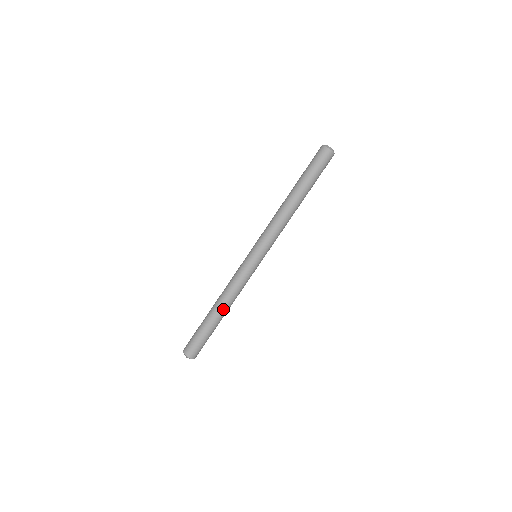
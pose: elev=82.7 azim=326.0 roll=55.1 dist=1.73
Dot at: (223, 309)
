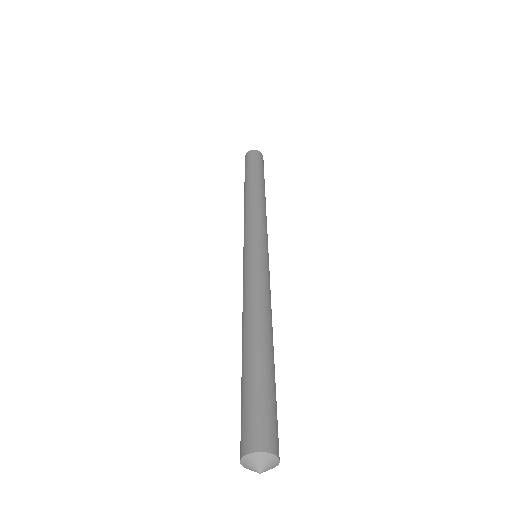
Dot at: (271, 332)
